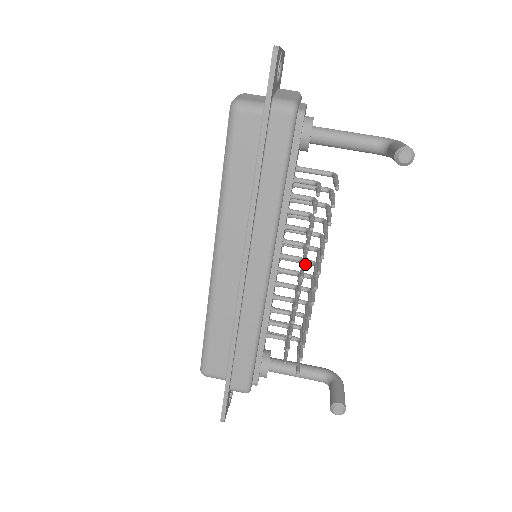
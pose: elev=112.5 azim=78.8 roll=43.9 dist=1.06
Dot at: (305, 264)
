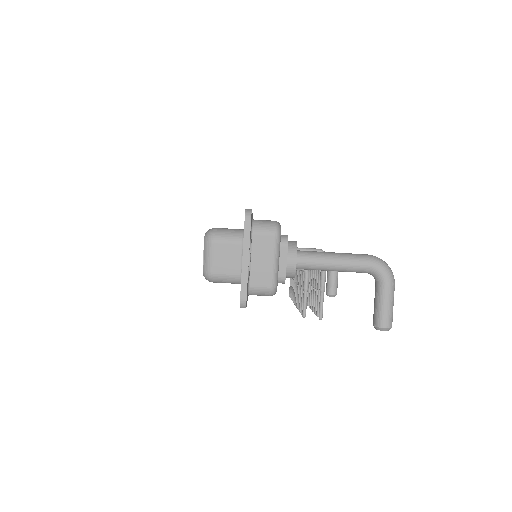
Dot at: occluded
